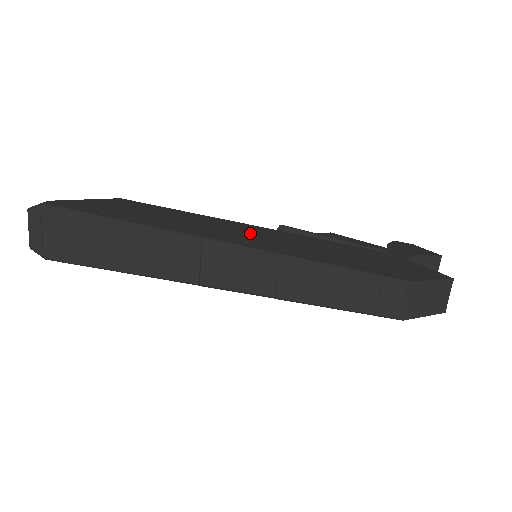
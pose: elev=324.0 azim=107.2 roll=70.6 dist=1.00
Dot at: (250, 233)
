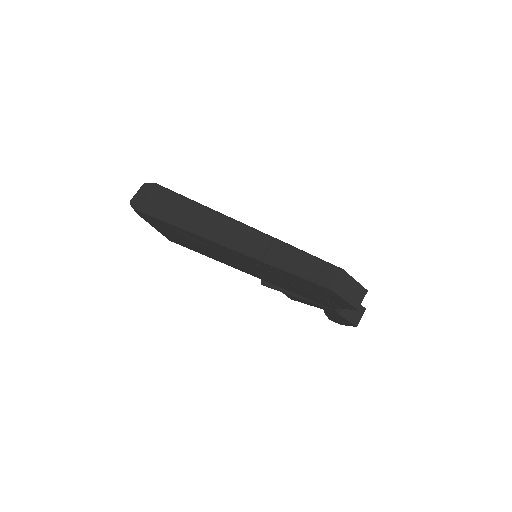
Dot at: occluded
